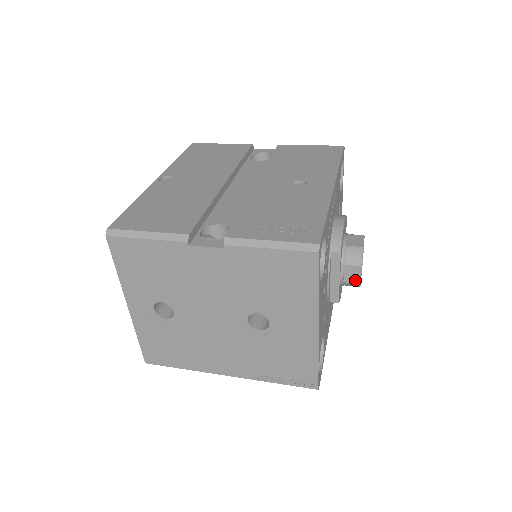
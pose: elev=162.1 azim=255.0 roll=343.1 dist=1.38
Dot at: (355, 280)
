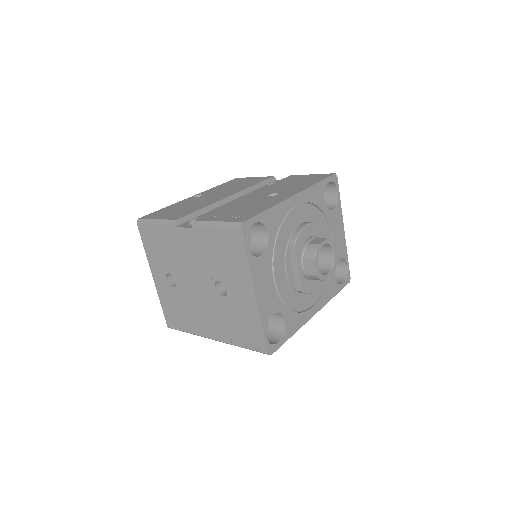
Dot at: (313, 272)
